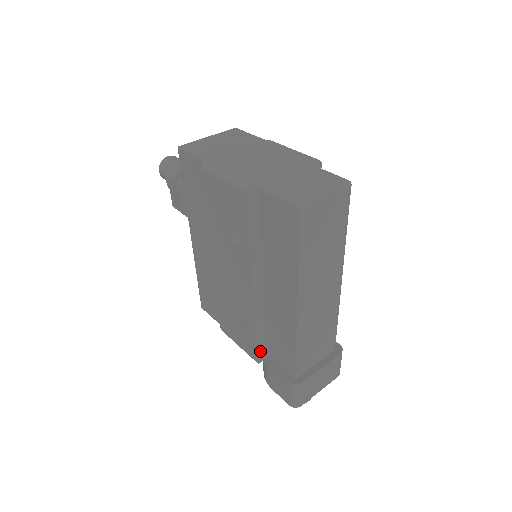
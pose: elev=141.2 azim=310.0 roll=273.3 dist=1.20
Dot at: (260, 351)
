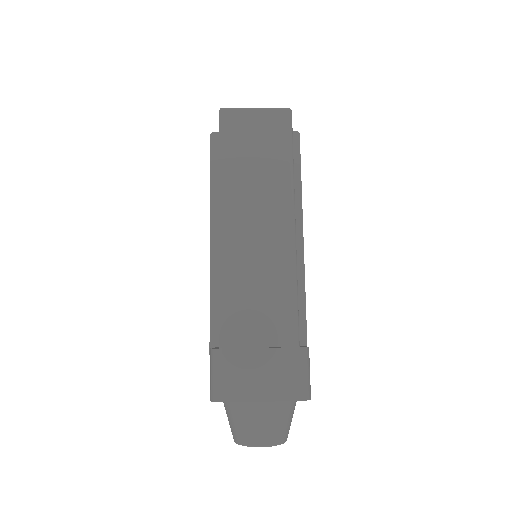
Dot at: (215, 338)
